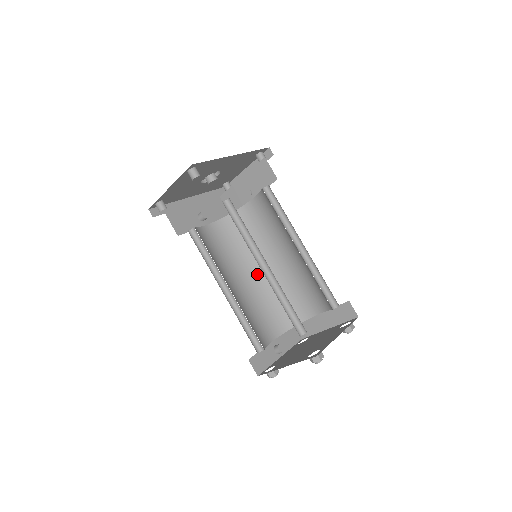
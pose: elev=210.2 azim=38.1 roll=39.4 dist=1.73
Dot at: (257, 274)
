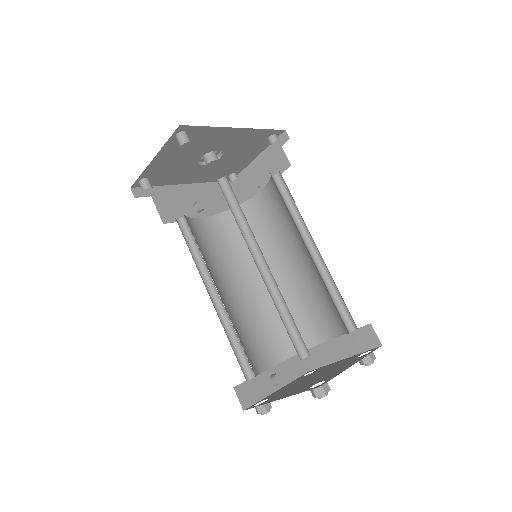
Dot at: (258, 283)
